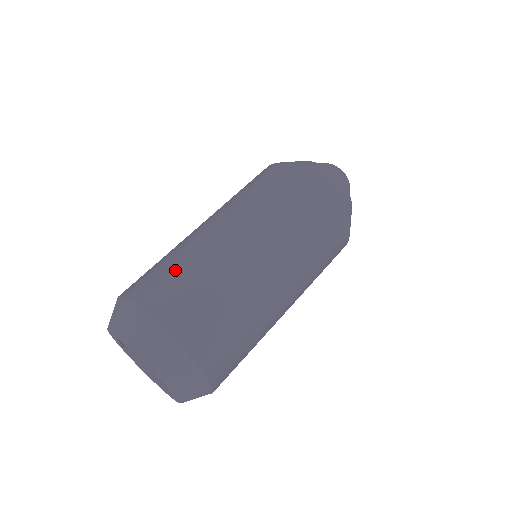
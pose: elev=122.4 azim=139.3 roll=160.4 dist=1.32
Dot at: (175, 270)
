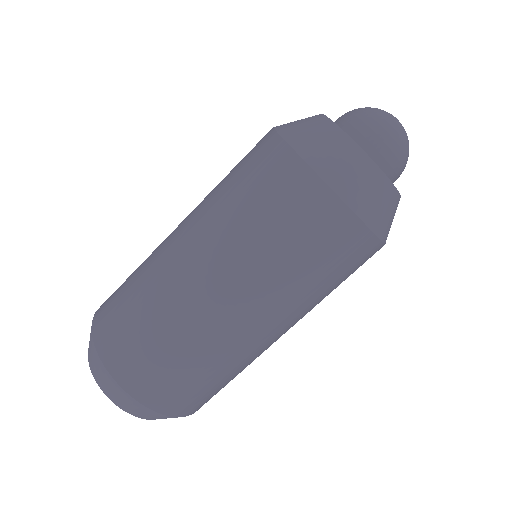
Dot at: (179, 367)
